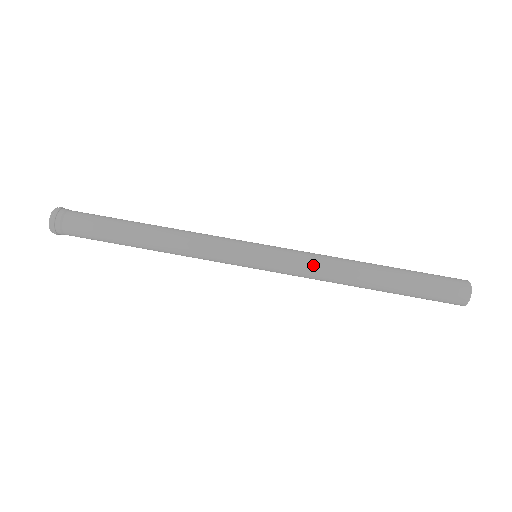
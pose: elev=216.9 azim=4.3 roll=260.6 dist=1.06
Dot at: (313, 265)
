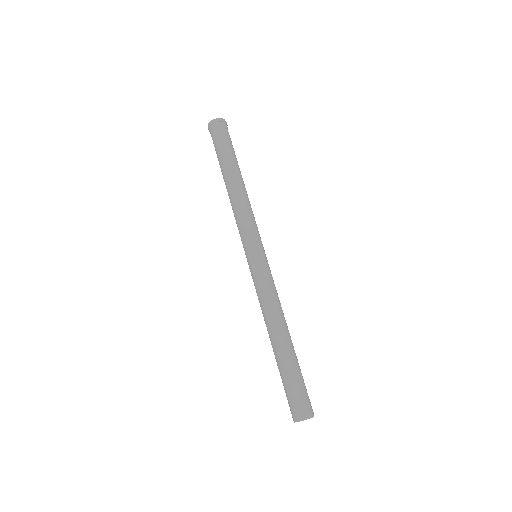
Dot at: (274, 293)
